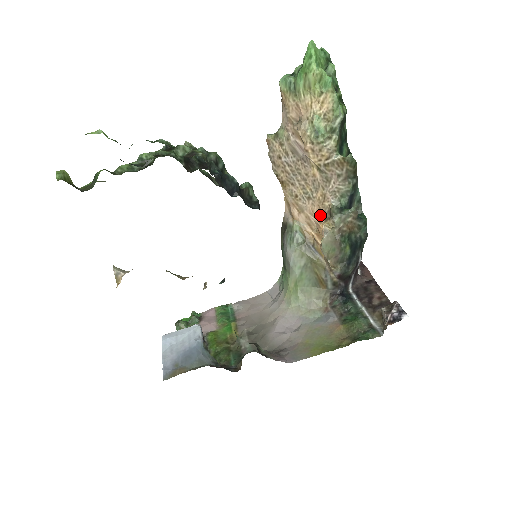
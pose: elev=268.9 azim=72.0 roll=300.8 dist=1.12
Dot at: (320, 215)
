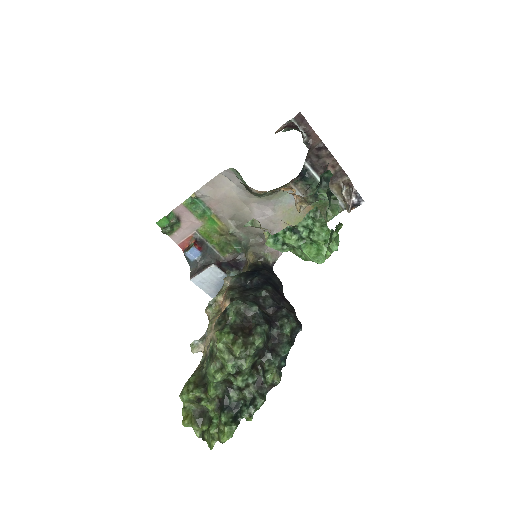
Dot at: occluded
